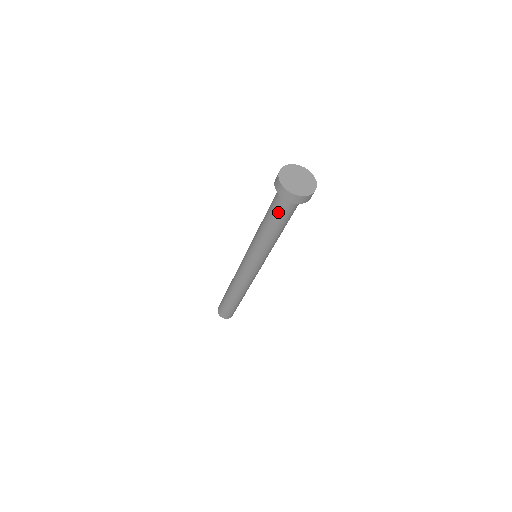
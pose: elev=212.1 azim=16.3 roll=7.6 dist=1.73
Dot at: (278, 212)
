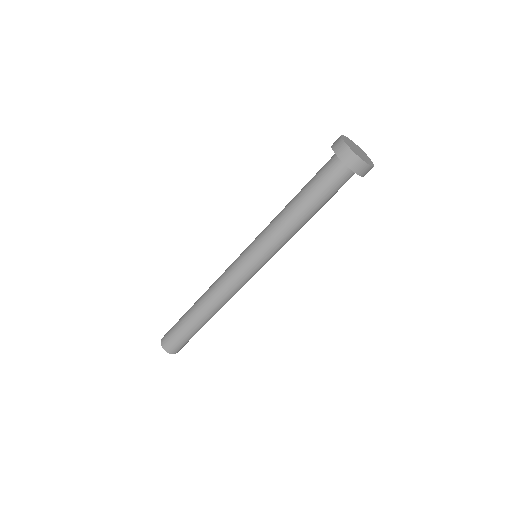
Dot at: (329, 191)
